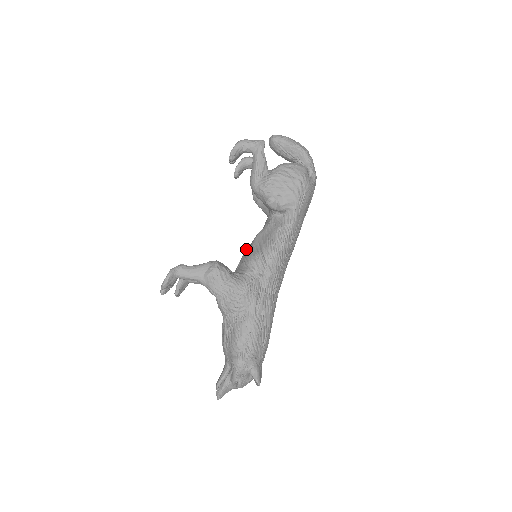
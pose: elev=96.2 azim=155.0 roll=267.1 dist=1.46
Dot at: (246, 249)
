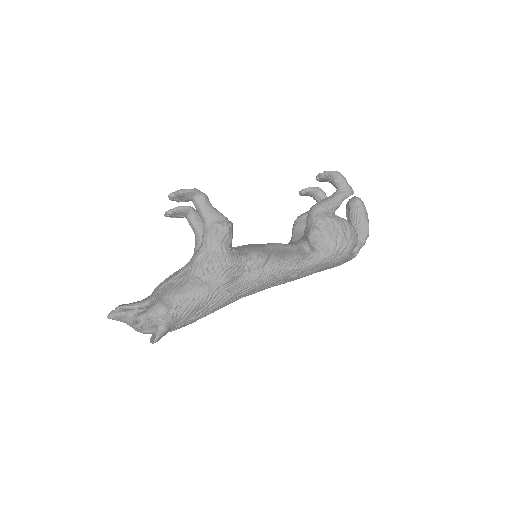
Dot at: occluded
